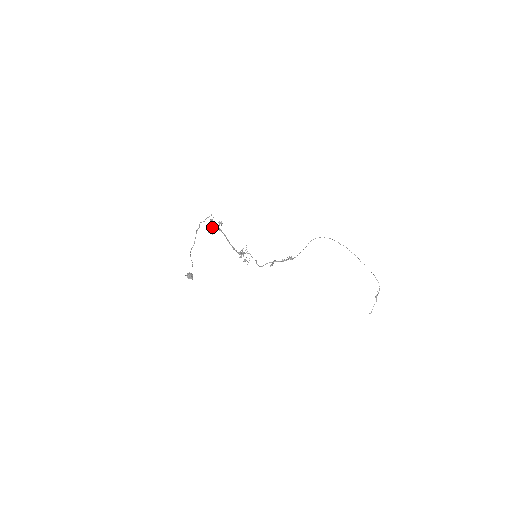
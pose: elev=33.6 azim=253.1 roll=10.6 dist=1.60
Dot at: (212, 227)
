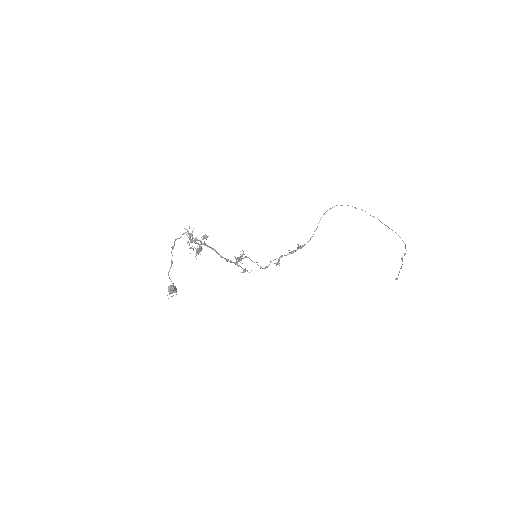
Dot at: occluded
